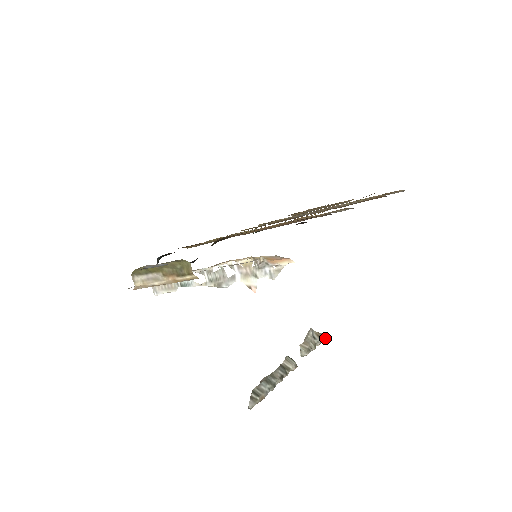
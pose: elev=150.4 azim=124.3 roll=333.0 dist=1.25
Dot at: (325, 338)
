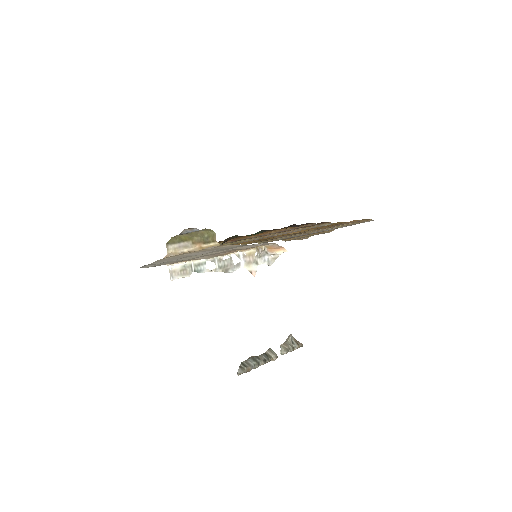
Dot at: (301, 346)
